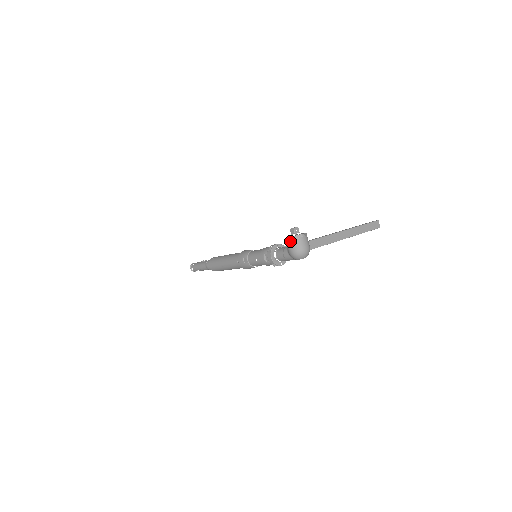
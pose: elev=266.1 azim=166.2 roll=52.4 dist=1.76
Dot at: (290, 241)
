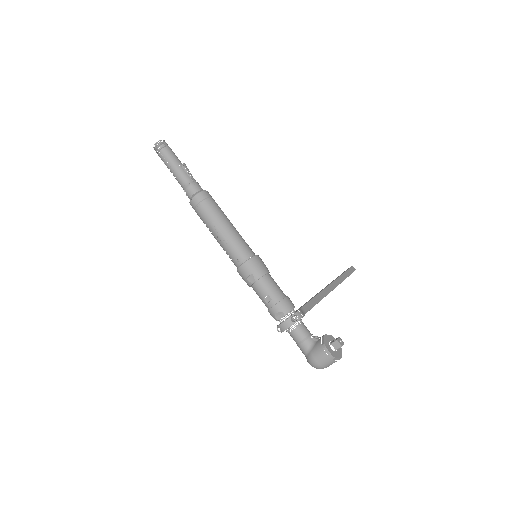
Dot at: (327, 357)
